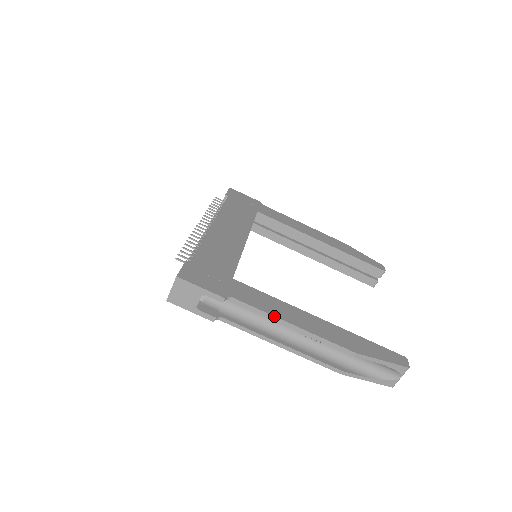
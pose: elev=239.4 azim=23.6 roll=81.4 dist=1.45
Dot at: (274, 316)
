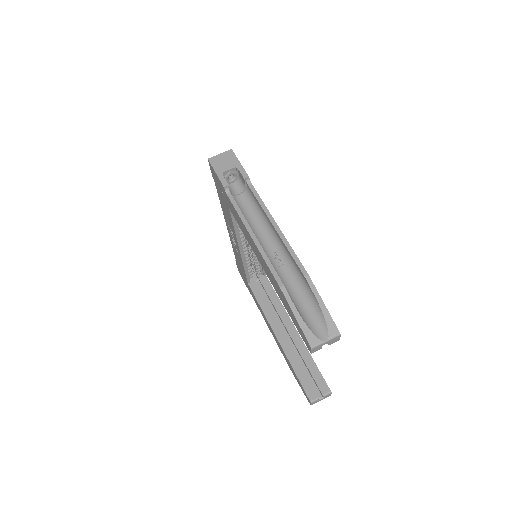
Dot at: occluded
